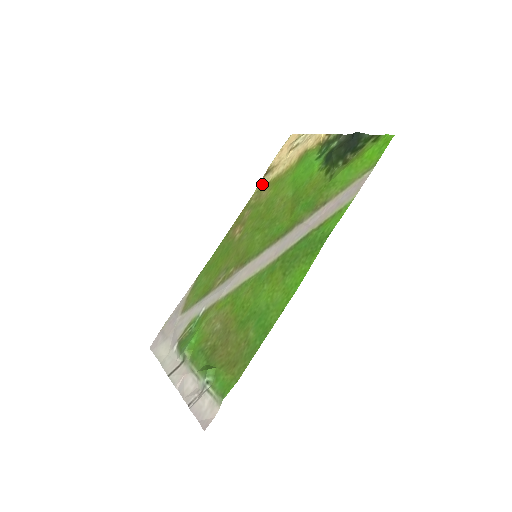
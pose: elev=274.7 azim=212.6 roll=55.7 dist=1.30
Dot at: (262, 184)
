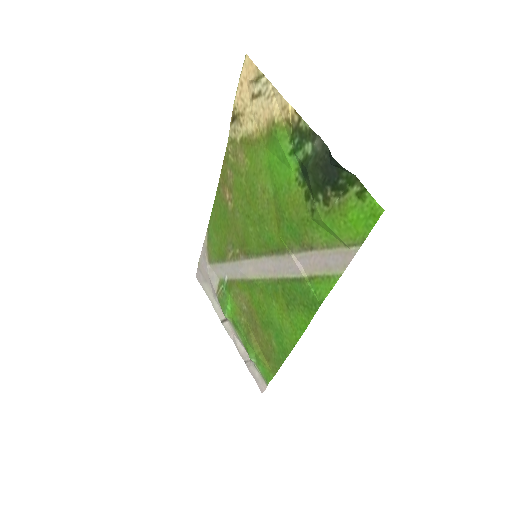
Dot at: (233, 135)
